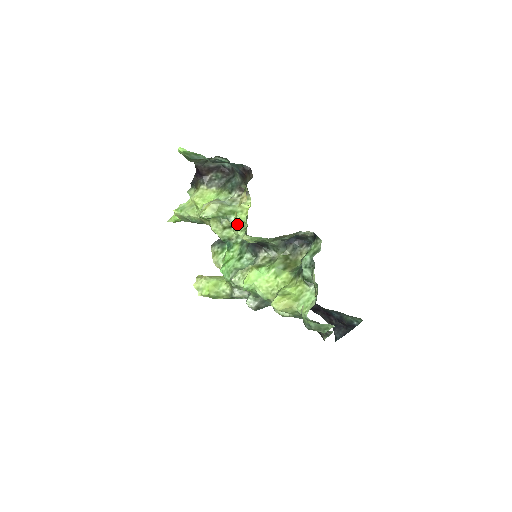
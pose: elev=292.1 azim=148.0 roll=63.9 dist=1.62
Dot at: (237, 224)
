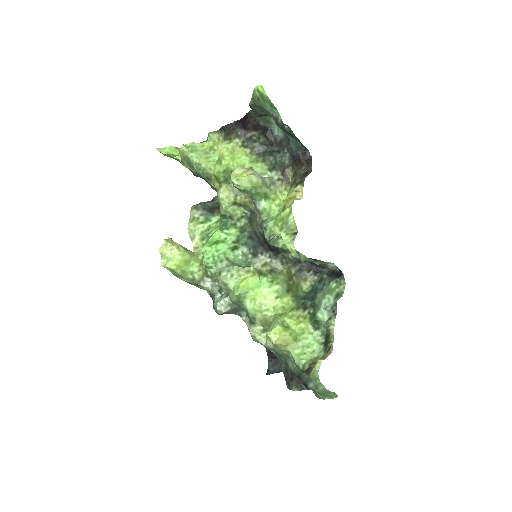
Dot at: (286, 223)
